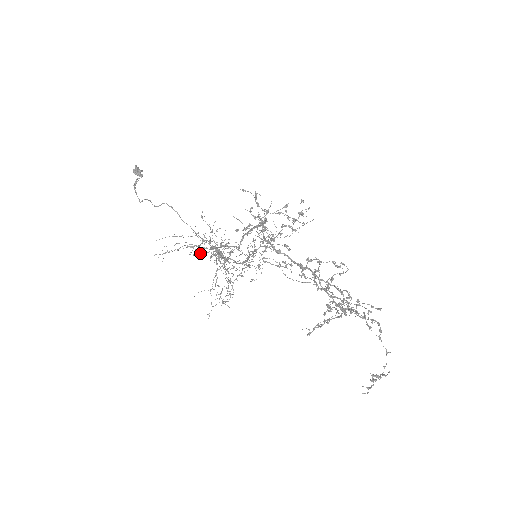
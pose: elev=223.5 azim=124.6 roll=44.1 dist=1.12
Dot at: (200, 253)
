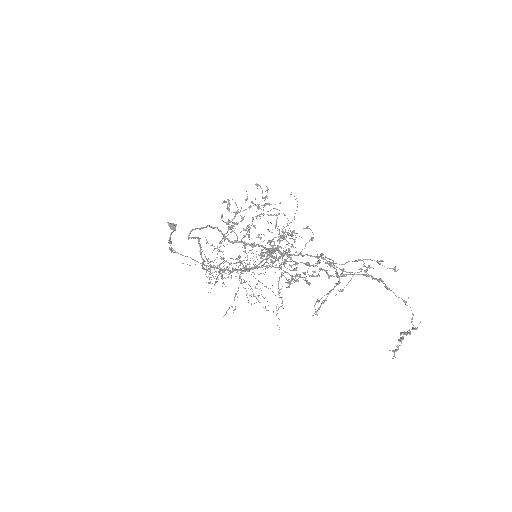
Dot at: occluded
